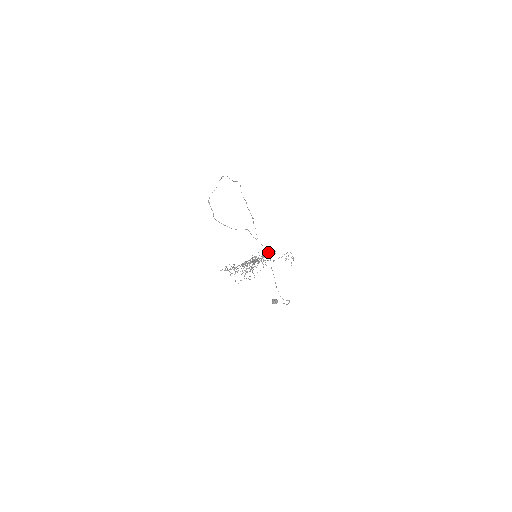
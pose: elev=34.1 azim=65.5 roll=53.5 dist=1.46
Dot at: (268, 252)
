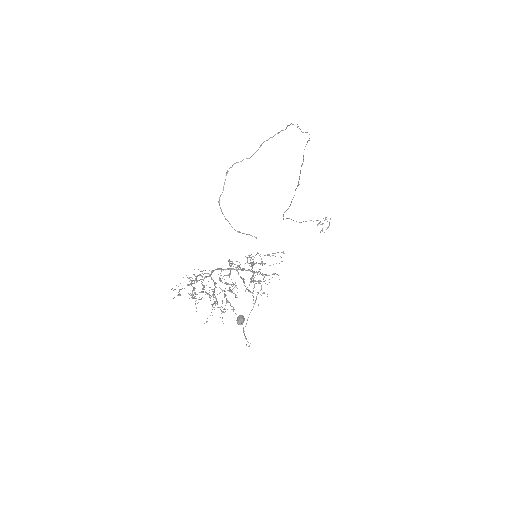
Dot at: occluded
